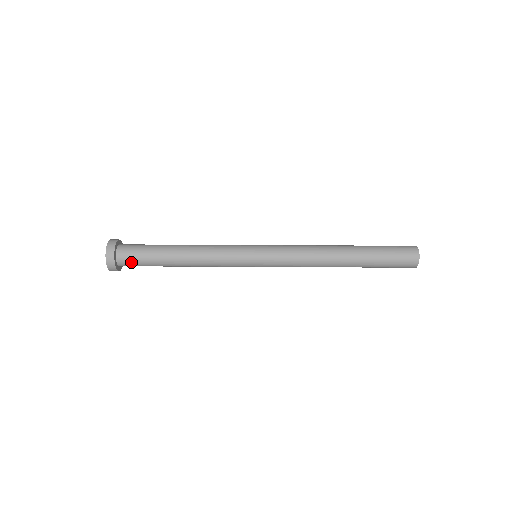
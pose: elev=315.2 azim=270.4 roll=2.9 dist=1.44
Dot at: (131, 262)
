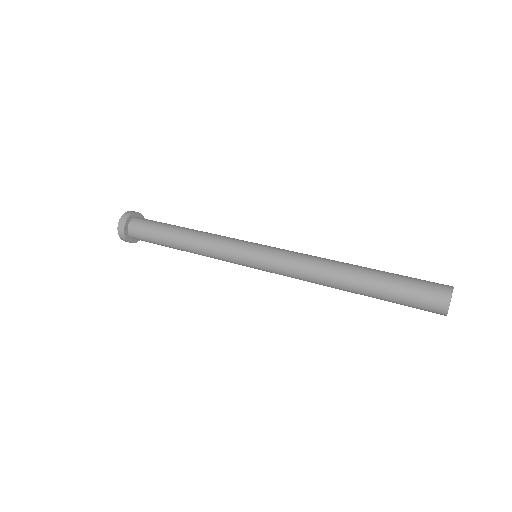
Dot at: (139, 230)
